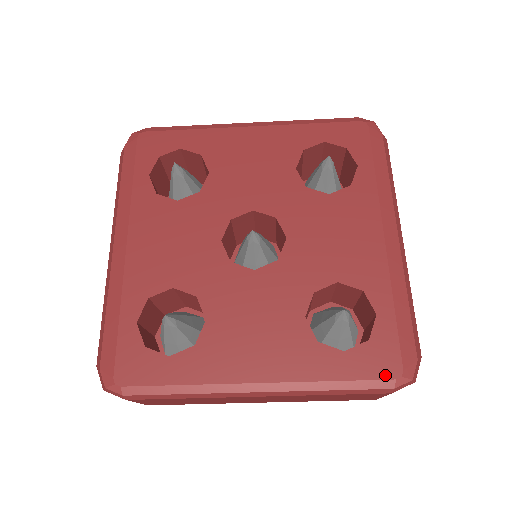
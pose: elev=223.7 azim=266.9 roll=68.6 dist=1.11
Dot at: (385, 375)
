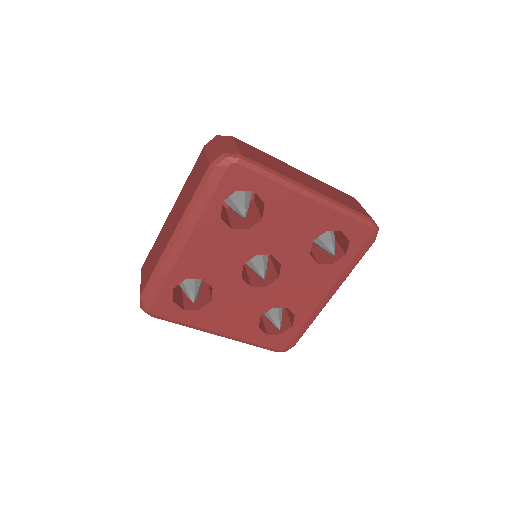
Dot at: (277, 348)
